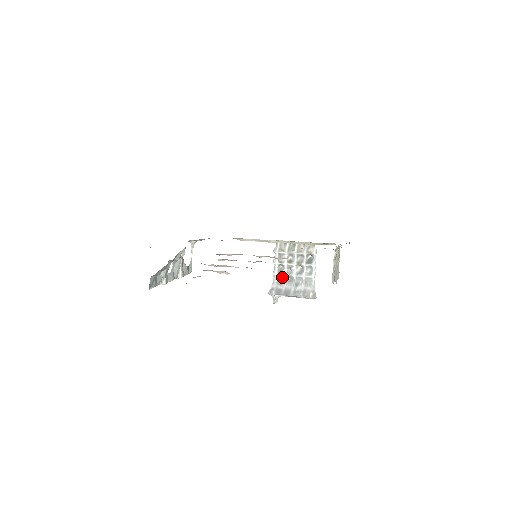
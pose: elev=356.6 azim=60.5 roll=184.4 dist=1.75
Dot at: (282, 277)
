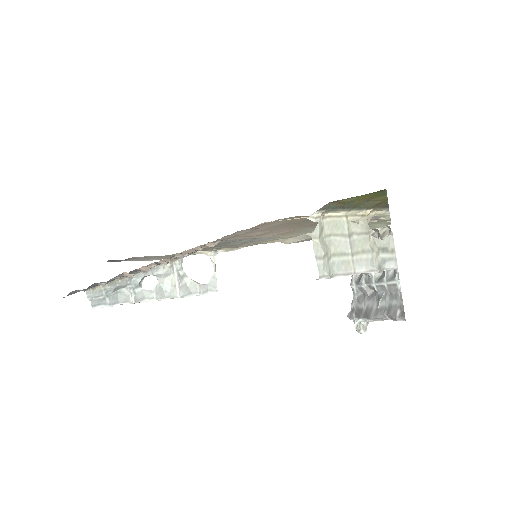
Dot at: (362, 290)
